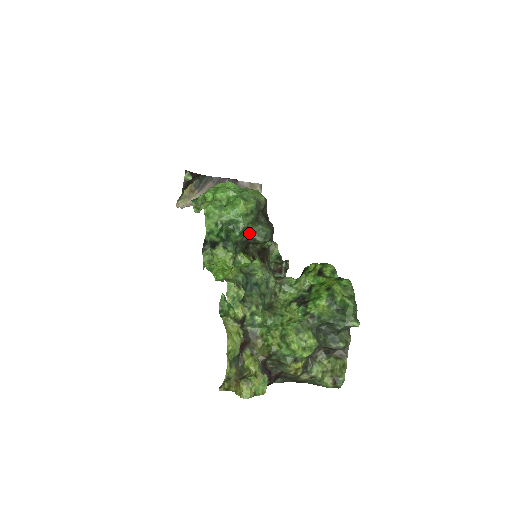
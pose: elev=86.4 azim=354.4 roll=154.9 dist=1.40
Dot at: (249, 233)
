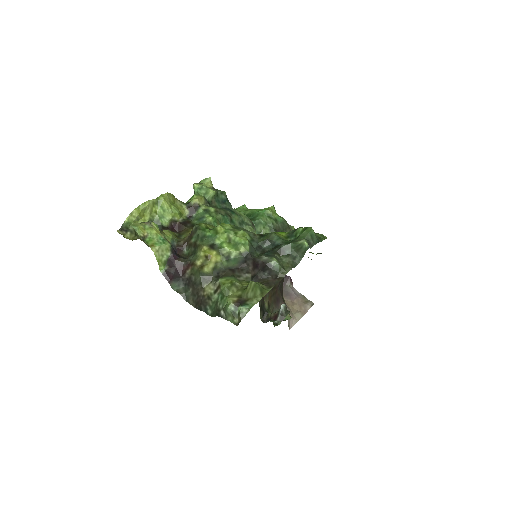
Dot at: occluded
